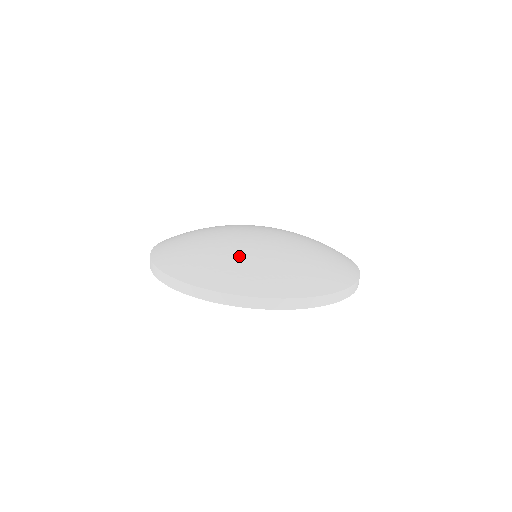
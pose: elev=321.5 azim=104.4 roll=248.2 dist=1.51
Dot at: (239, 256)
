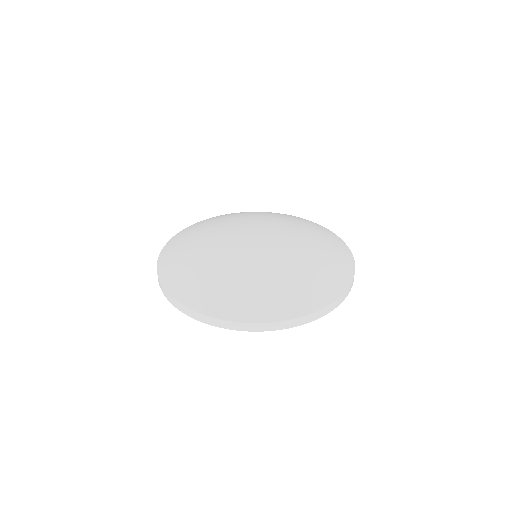
Dot at: (252, 277)
